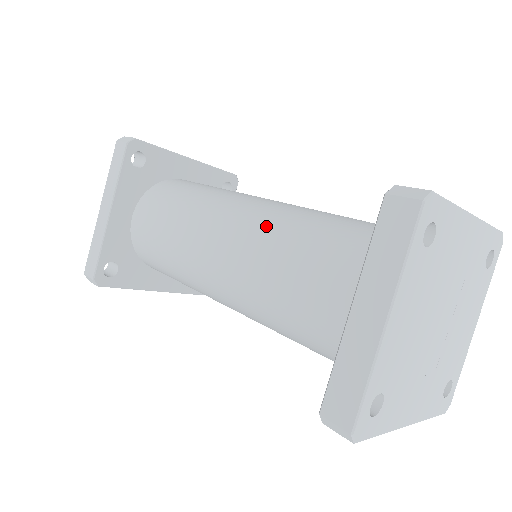
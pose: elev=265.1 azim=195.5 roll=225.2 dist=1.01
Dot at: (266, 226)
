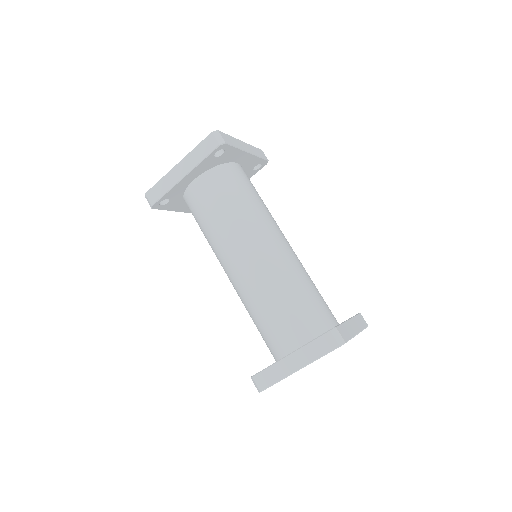
Dot at: (274, 272)
